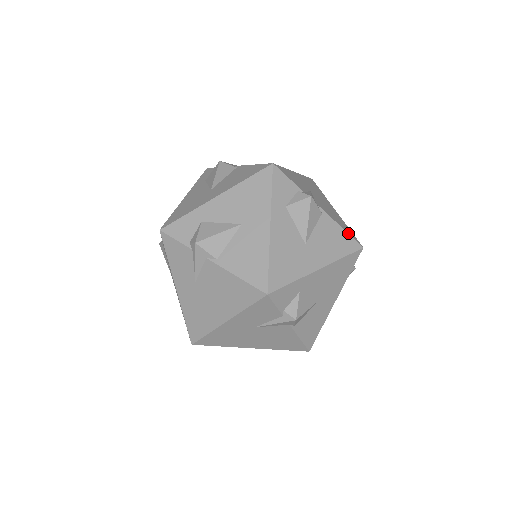
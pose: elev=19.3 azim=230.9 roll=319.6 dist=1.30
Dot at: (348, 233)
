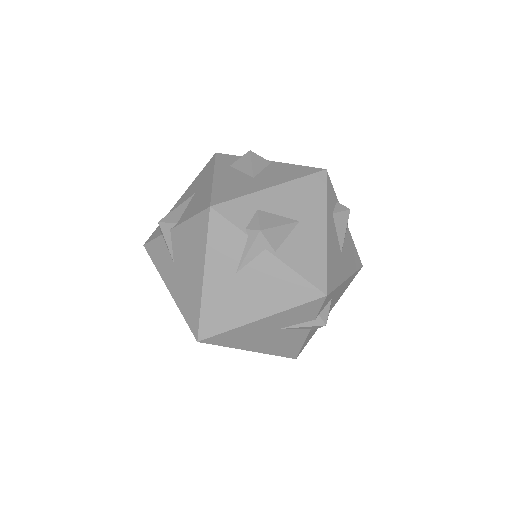
Dot at: (305, 166)
